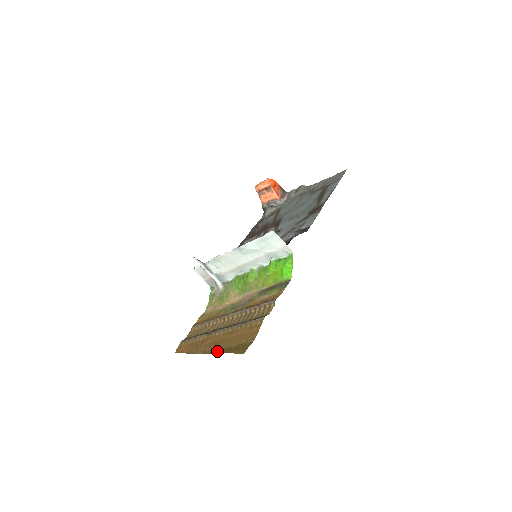
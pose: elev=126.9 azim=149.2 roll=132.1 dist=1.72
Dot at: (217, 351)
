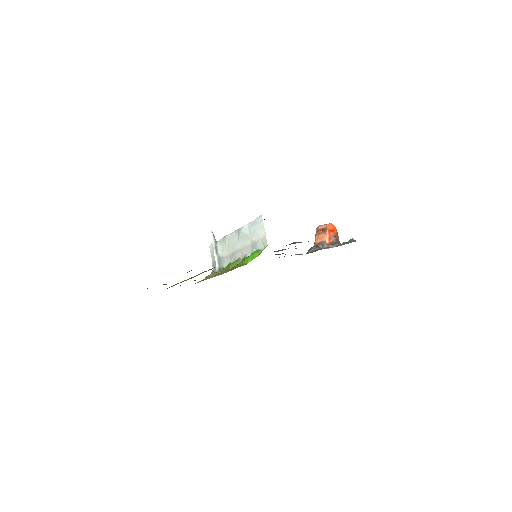
Dot at: occluded
